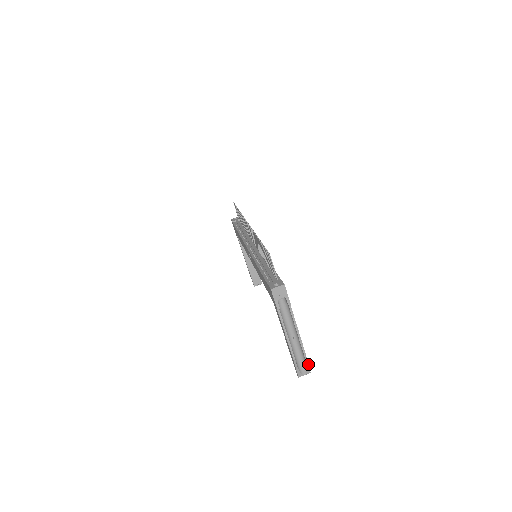
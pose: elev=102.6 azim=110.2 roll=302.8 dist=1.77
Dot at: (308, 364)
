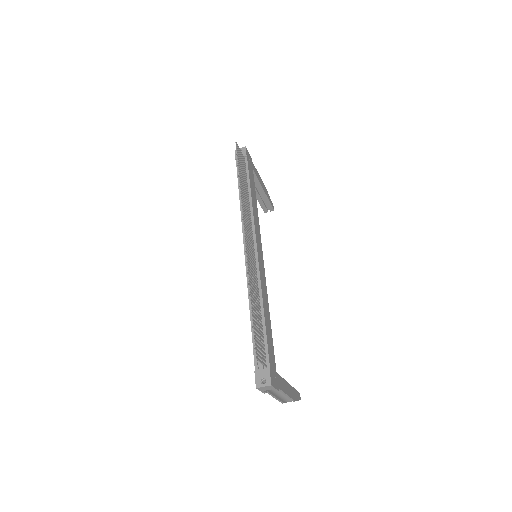
Dot at: (298, 400)
